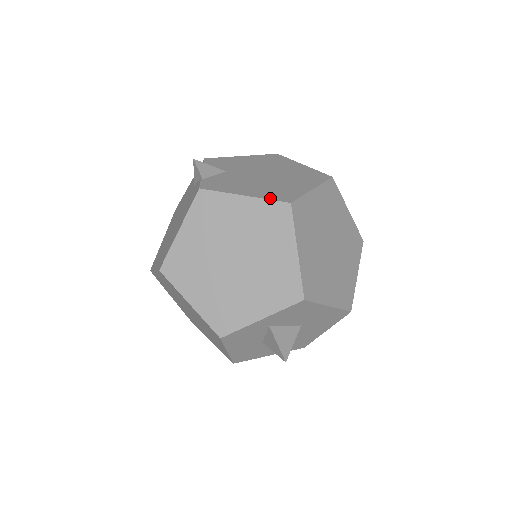
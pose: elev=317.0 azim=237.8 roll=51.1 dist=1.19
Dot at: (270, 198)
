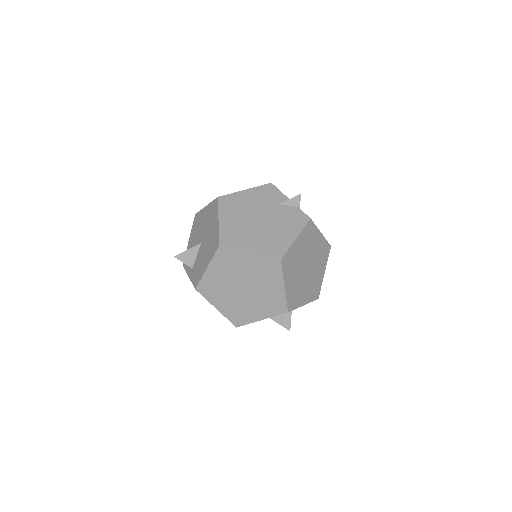
Dot at: occluded
